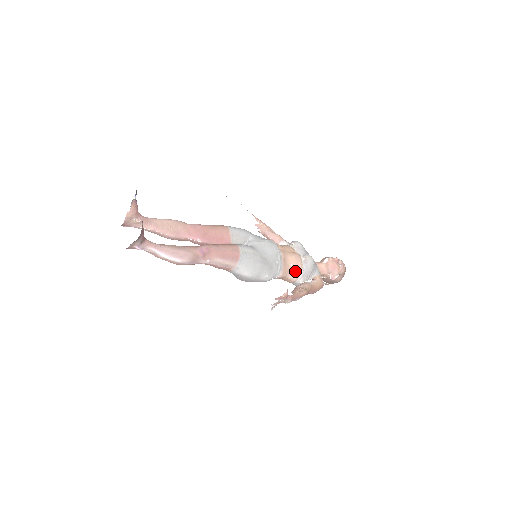
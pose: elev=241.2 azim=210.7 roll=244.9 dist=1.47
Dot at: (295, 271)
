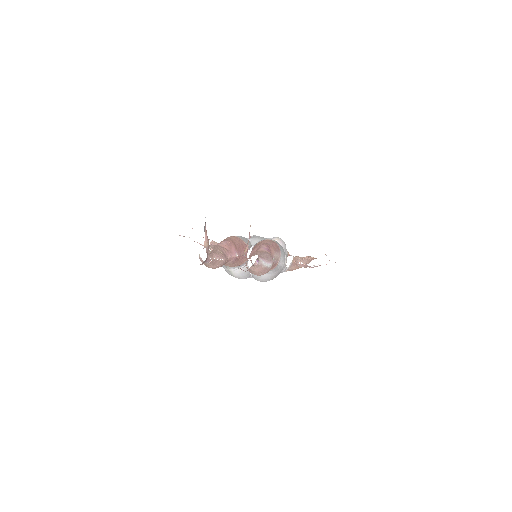
Dot at: occluded
